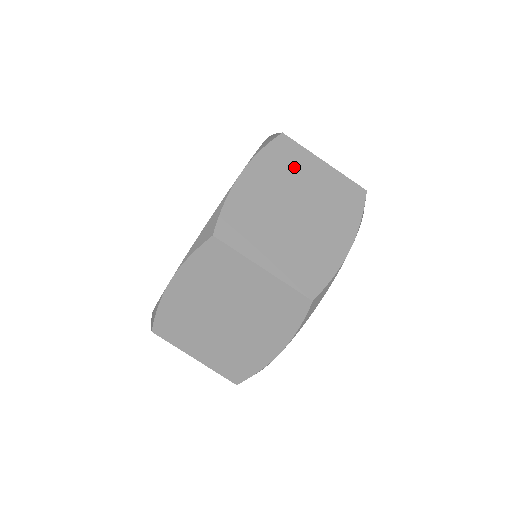
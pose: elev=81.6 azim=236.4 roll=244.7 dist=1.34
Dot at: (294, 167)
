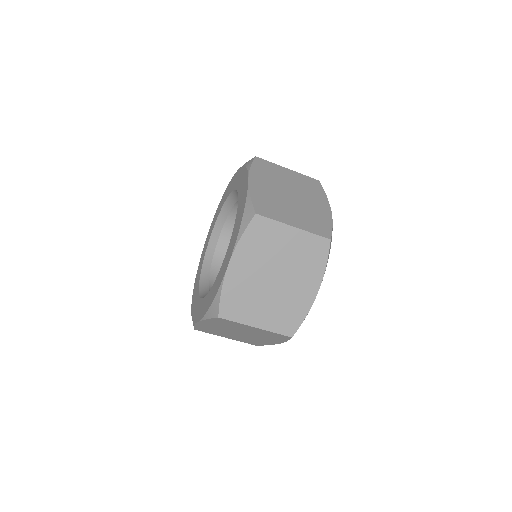
Dot at: (274, 173)
